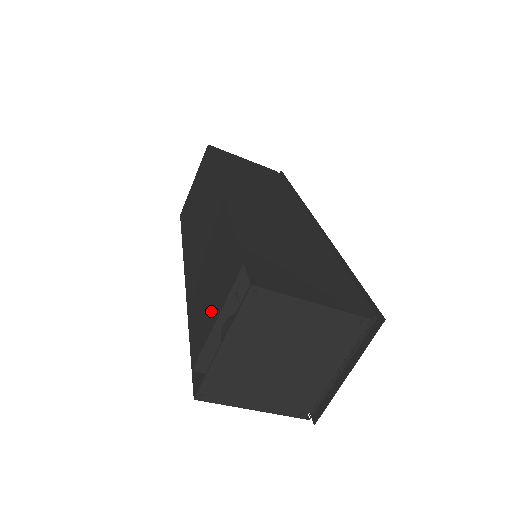
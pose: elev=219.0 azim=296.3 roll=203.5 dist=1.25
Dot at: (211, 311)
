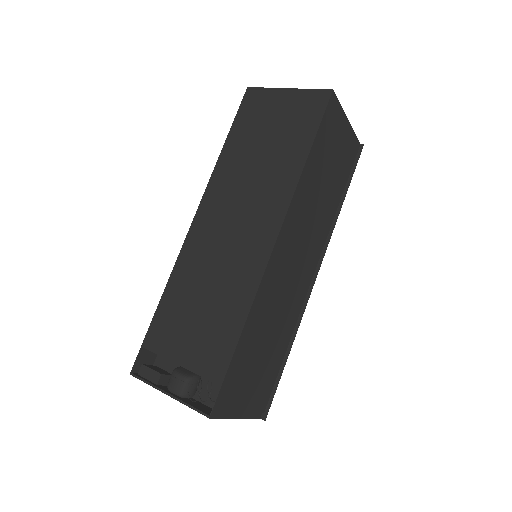
Dot at: (181, 345)
